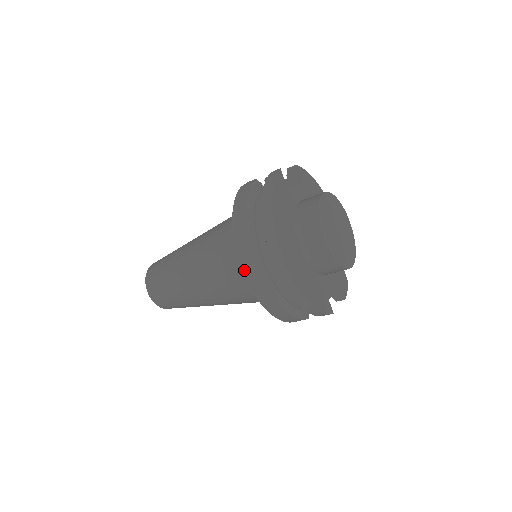
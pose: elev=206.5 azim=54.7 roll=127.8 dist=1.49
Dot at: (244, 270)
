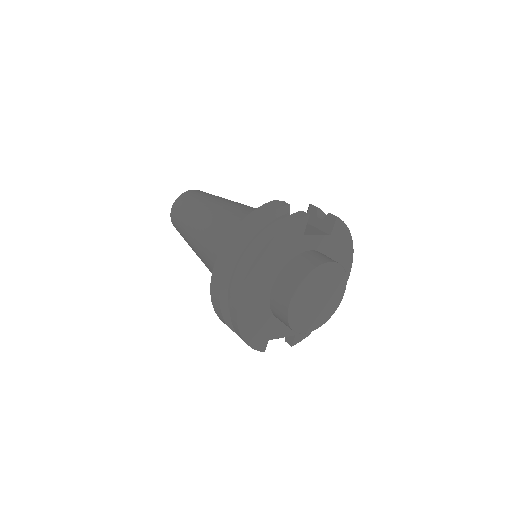
Dot at: (214, 271)
